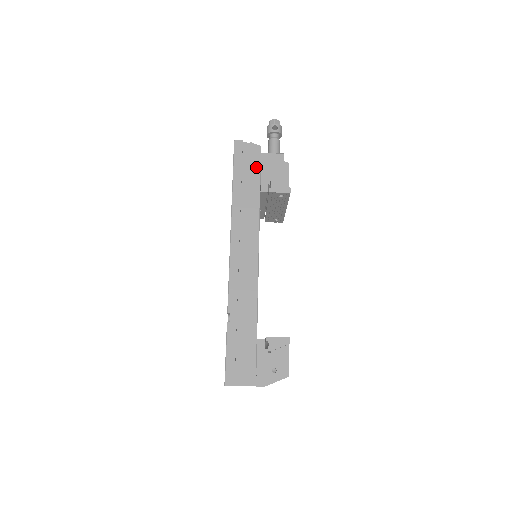
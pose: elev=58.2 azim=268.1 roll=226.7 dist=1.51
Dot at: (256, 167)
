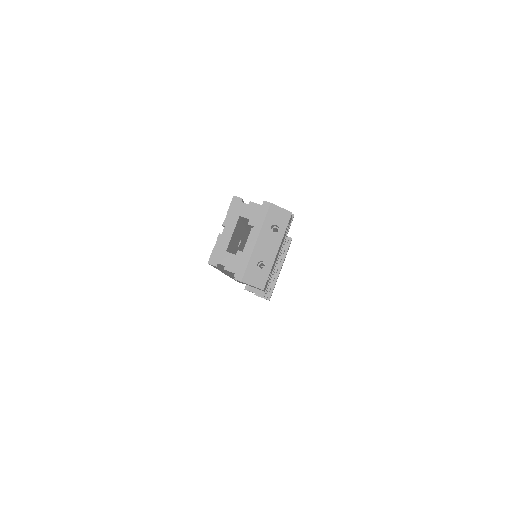
Dot at: occluded
